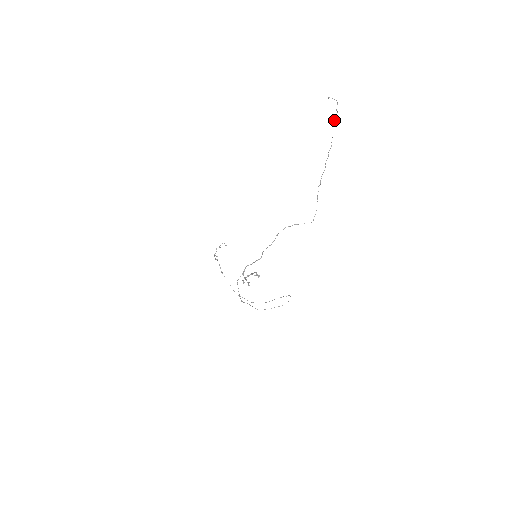
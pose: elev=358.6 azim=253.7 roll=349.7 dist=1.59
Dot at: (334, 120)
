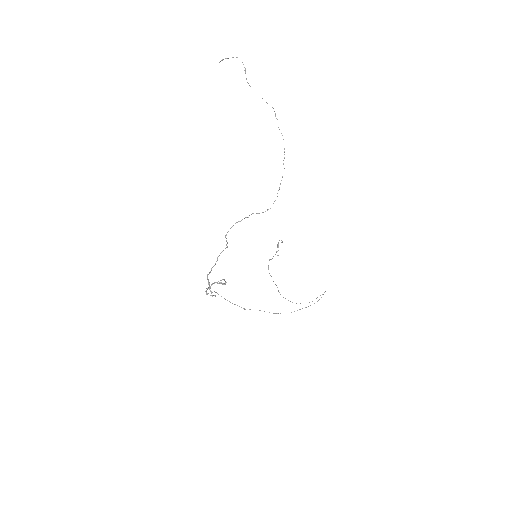
Dot at: occluded
